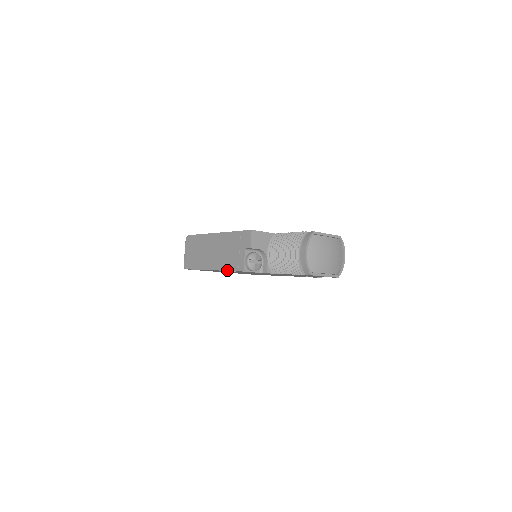
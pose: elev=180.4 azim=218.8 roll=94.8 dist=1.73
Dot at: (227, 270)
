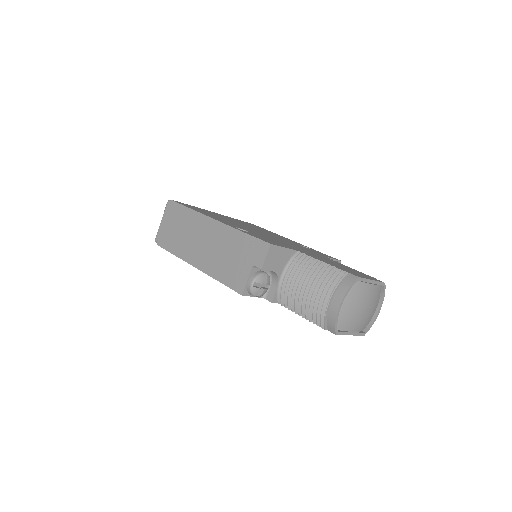
Dot at: (218, 280)
